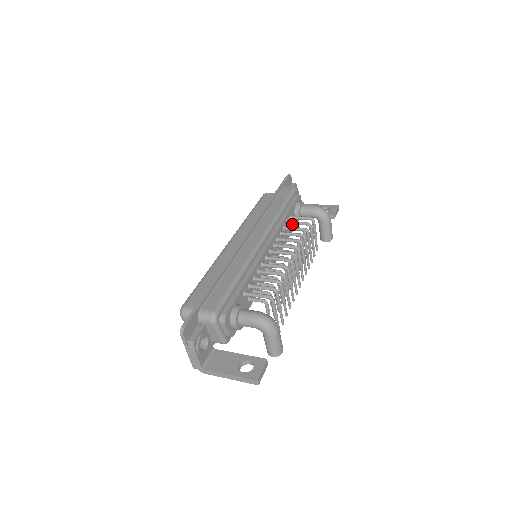
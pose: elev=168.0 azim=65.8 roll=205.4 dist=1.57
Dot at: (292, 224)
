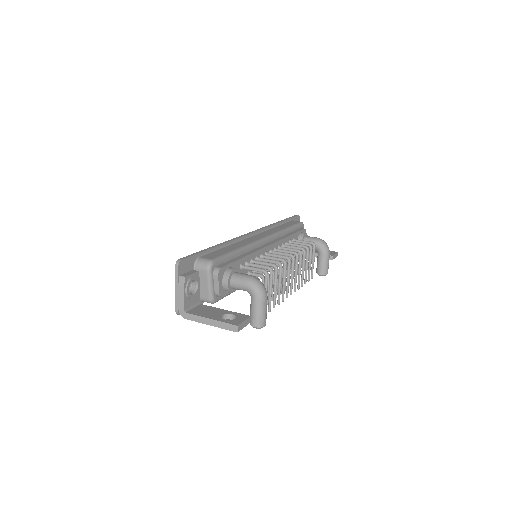
Dot at: (294, 243)
